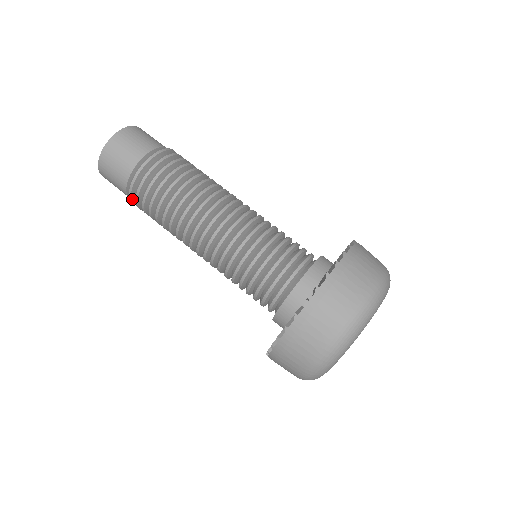
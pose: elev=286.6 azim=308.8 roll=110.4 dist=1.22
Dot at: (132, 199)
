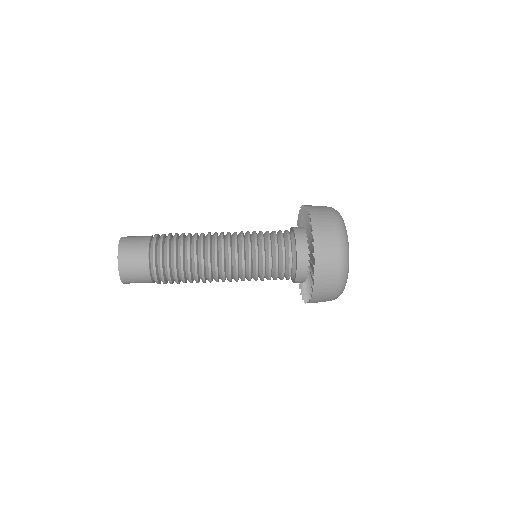
Dot at: (155, 255)
